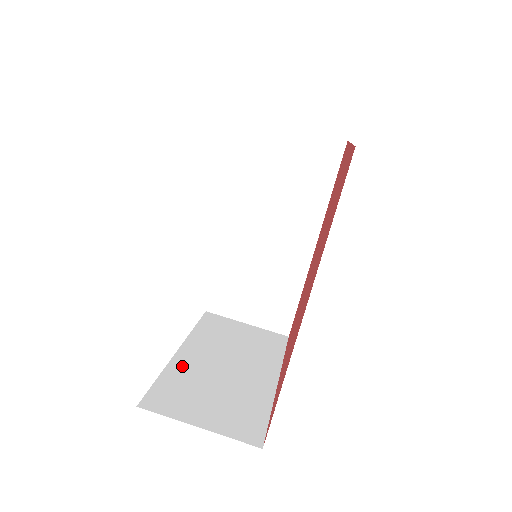
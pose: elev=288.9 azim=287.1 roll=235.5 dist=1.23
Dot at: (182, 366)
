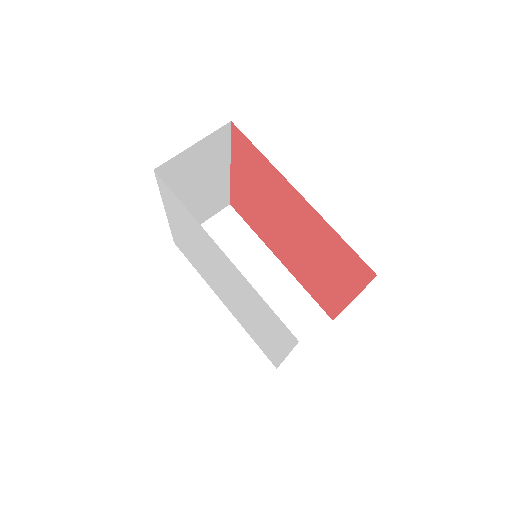
Dot at: occluded
